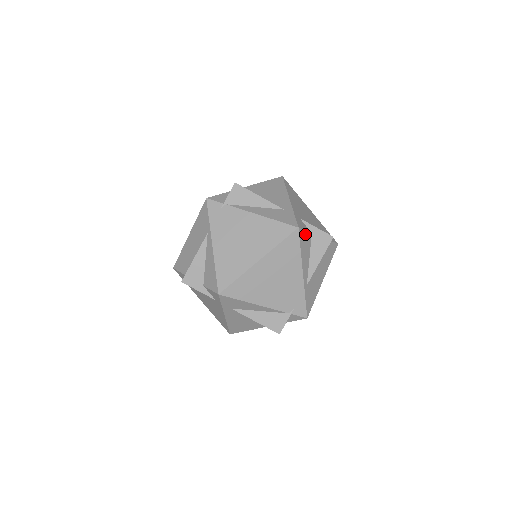
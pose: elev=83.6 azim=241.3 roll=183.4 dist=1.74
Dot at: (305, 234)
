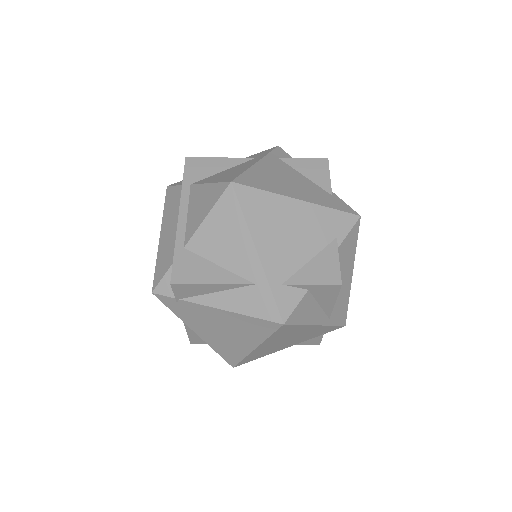
Dot at: (298, 308)
